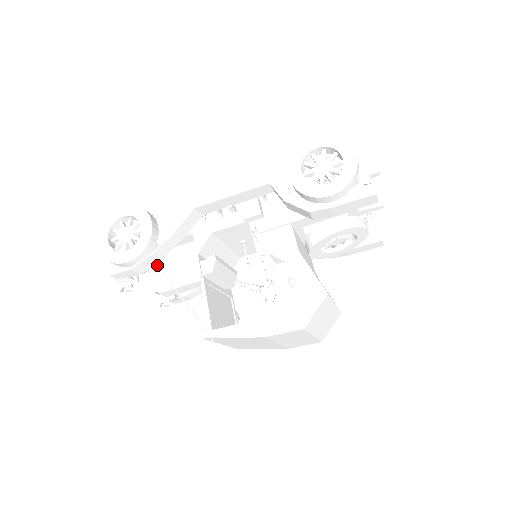
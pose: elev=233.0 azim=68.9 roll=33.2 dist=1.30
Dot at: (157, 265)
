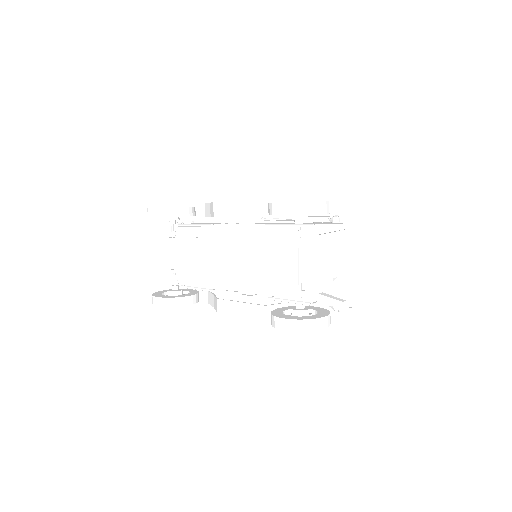
Dot at: occluded
